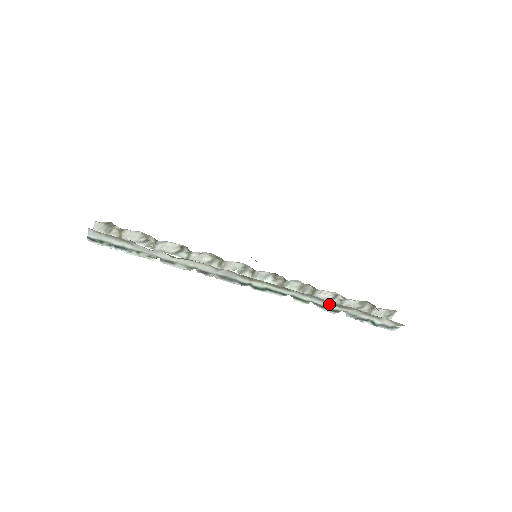
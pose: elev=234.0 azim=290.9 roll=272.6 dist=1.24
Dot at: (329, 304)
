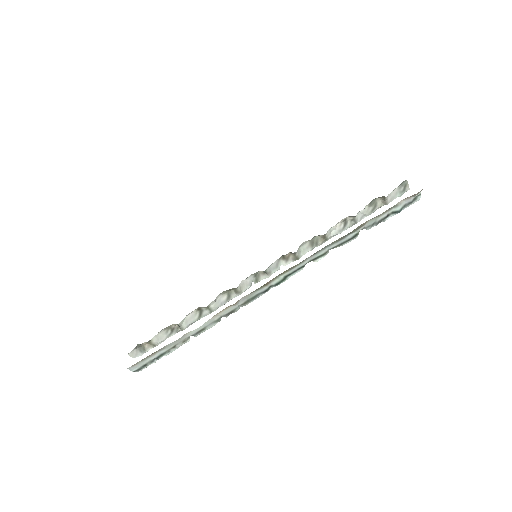
Dot at: (343, 238)
